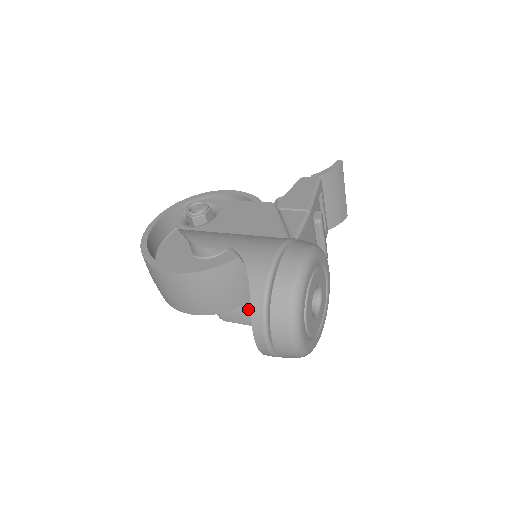
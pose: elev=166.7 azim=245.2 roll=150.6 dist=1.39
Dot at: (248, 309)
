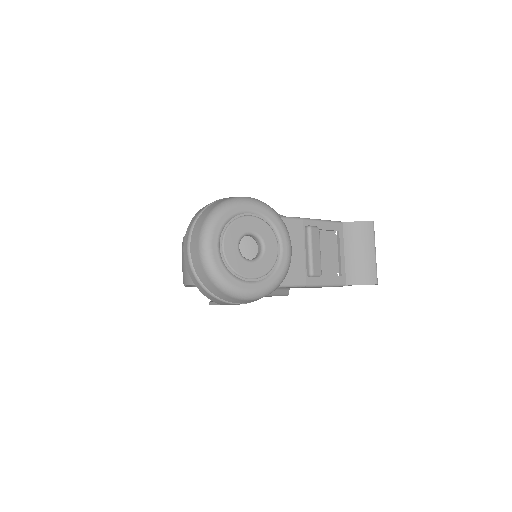
Dot at: occluded
